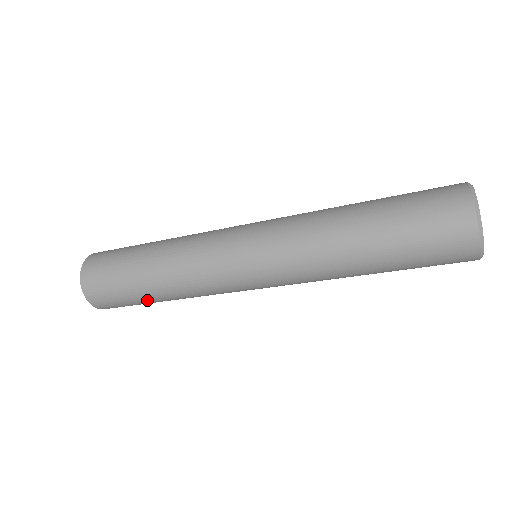
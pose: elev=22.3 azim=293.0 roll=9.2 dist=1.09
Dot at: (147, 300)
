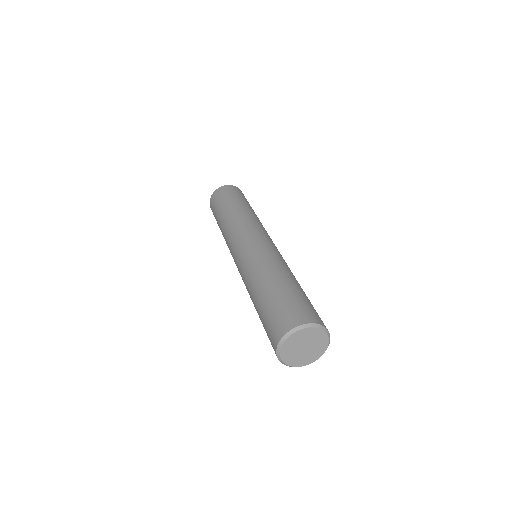
Dot at: occluded
